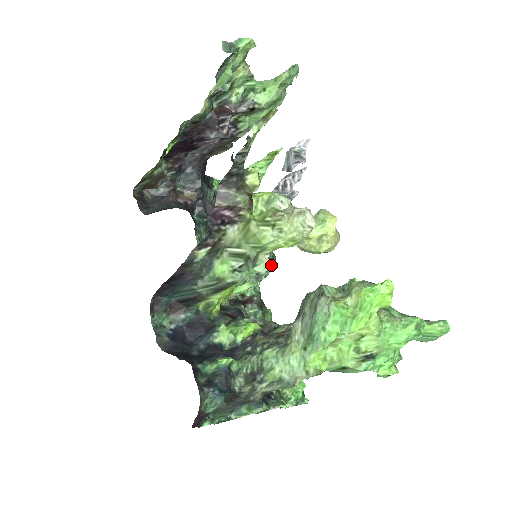
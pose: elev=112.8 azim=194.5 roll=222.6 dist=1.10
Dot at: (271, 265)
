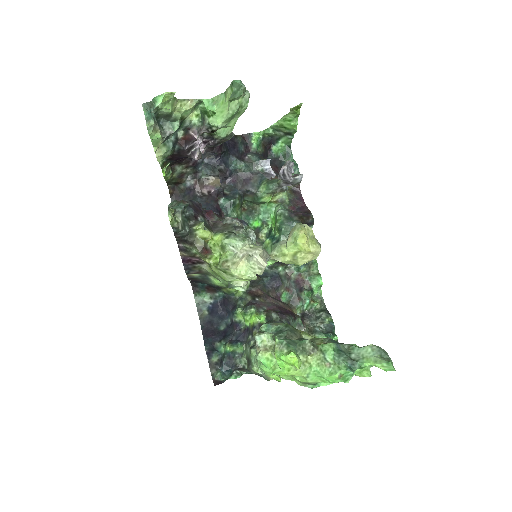
Dot at: (310, 224)
